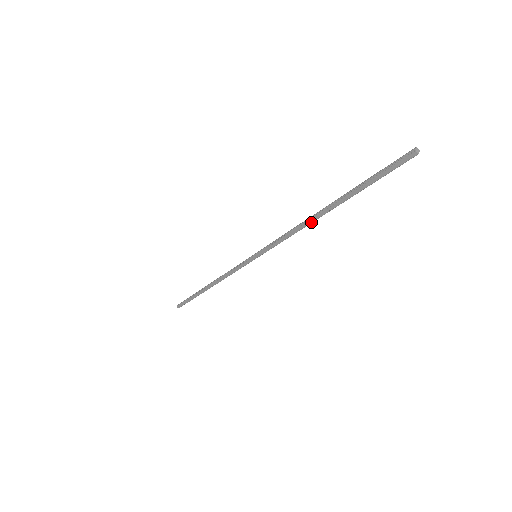
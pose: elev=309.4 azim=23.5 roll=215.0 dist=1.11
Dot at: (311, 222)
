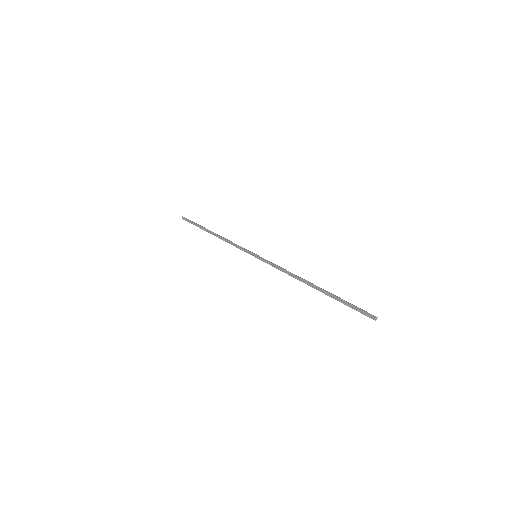
Dot at: (301, 281)
